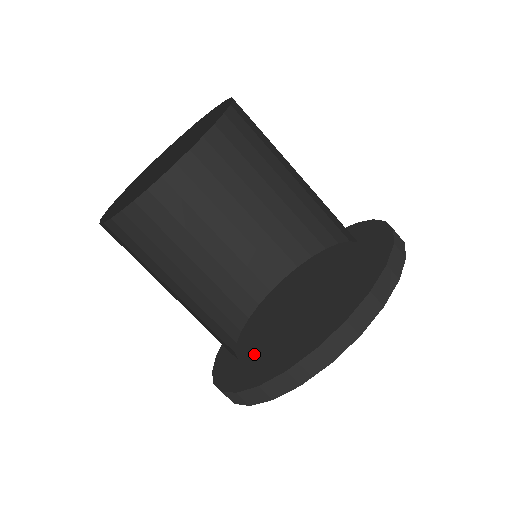
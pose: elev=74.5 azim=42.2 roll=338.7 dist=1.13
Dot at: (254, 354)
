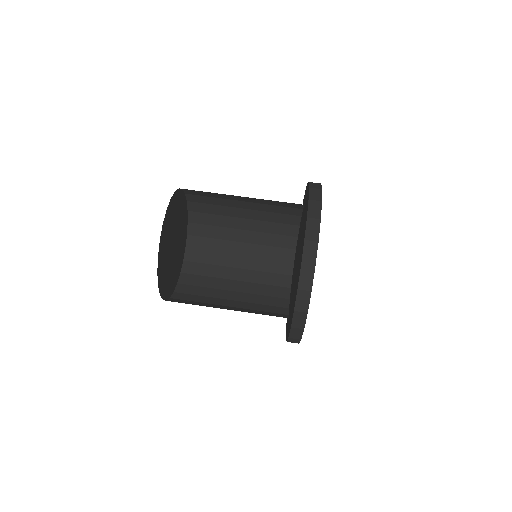
Dot at: (301, 244)
